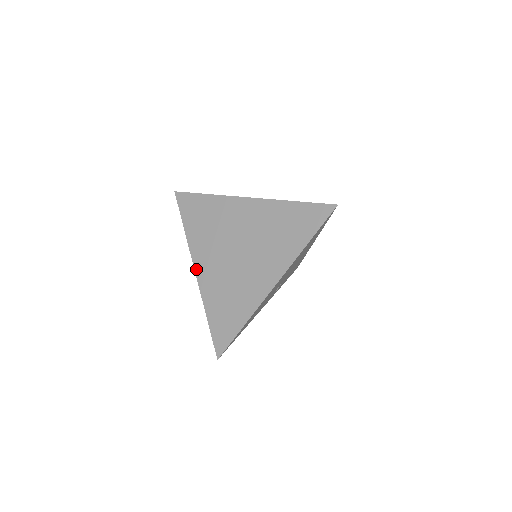
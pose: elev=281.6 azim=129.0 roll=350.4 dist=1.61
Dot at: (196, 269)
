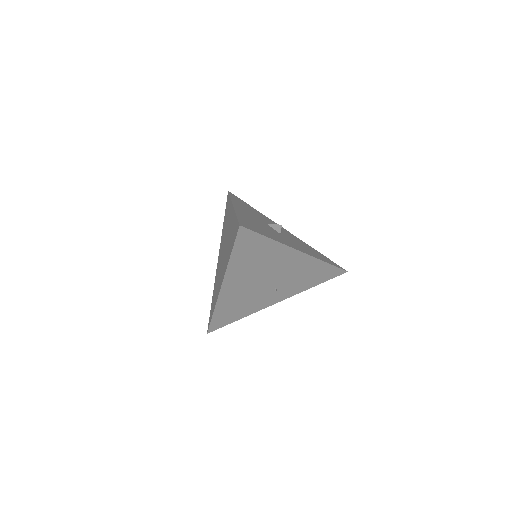
Dot at: (218, 258)
